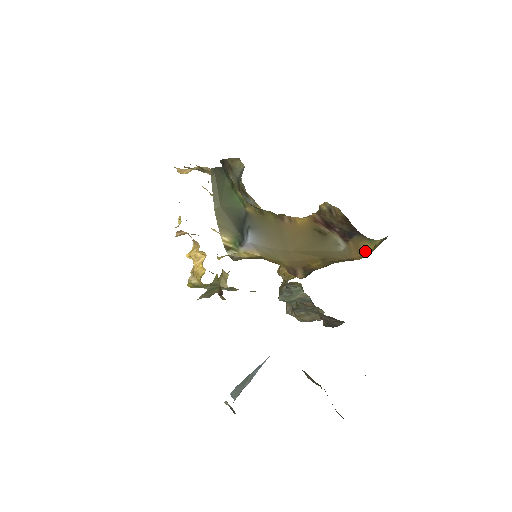
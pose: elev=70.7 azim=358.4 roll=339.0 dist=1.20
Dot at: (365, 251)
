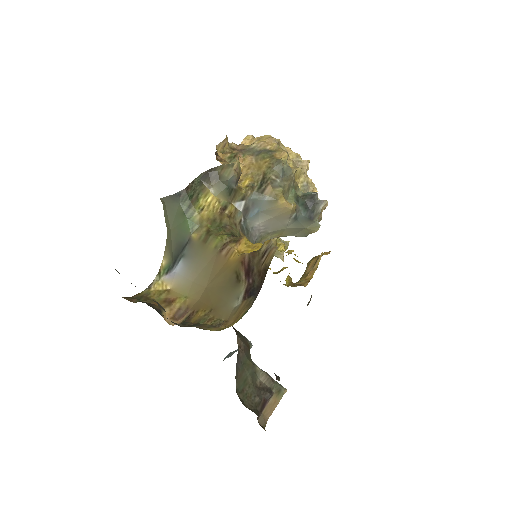
Dot at: (235, 321)
